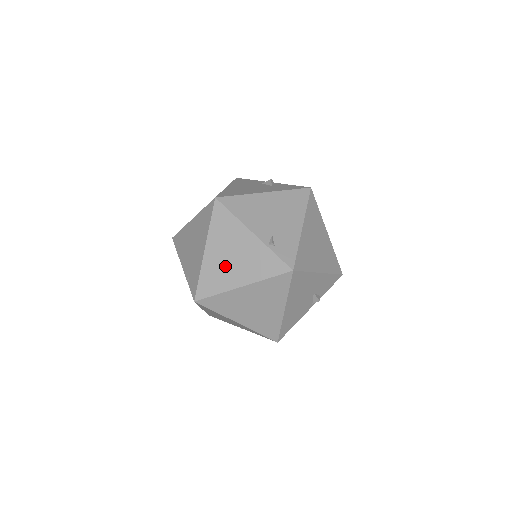
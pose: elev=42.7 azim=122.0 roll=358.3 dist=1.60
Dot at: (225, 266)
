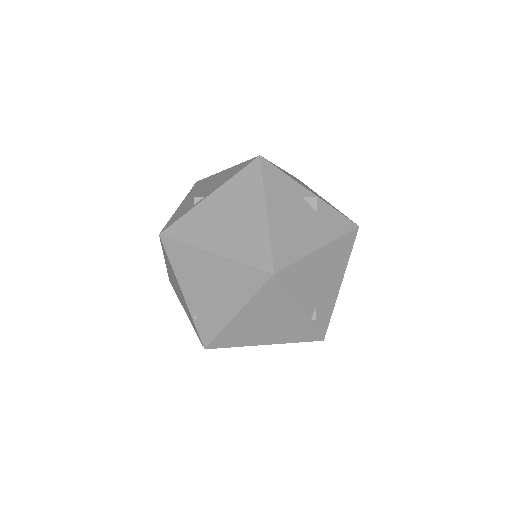
Dot at: (255, 330)
